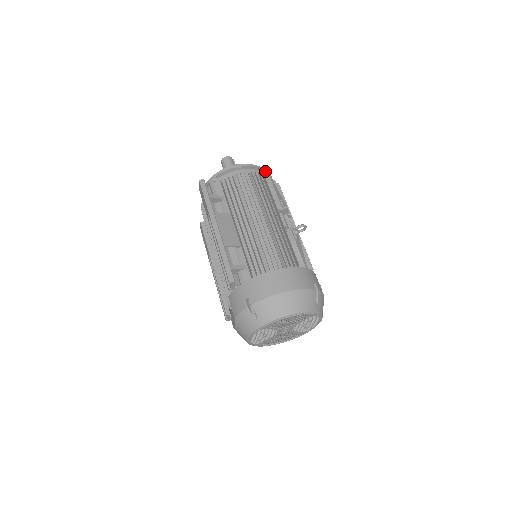
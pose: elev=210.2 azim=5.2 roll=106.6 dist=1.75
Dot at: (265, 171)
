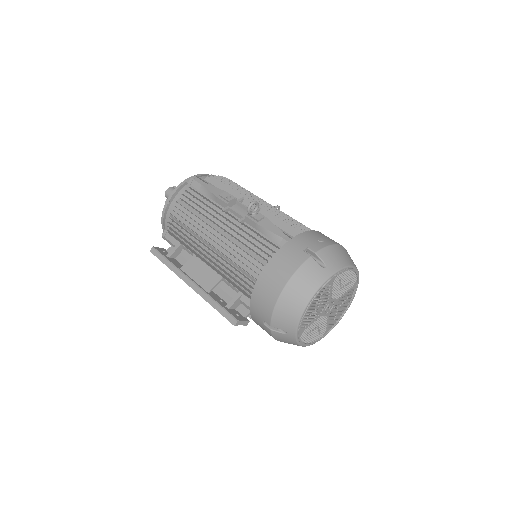
Dot at: (190, 181)
